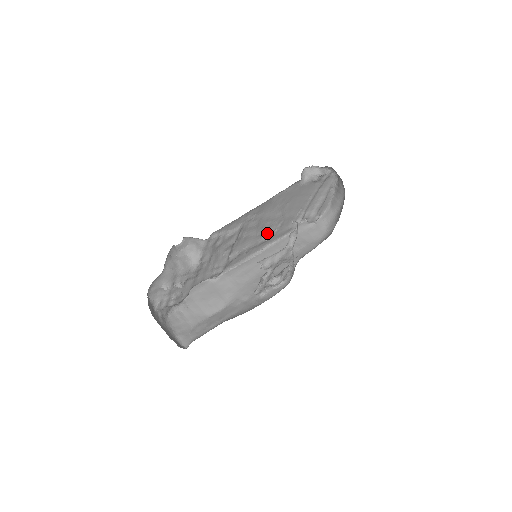
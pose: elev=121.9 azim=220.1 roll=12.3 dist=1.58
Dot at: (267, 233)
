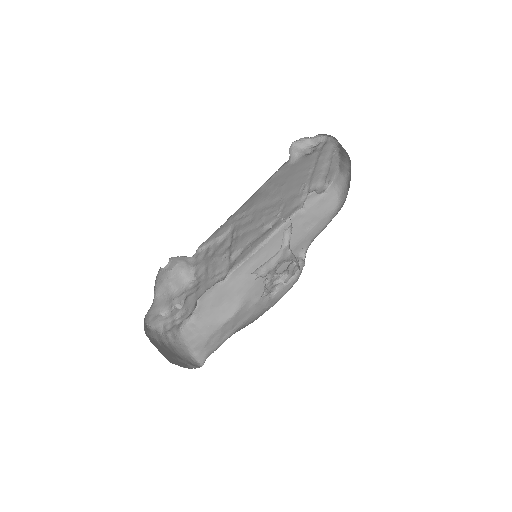
Dot at: (269, 220)
